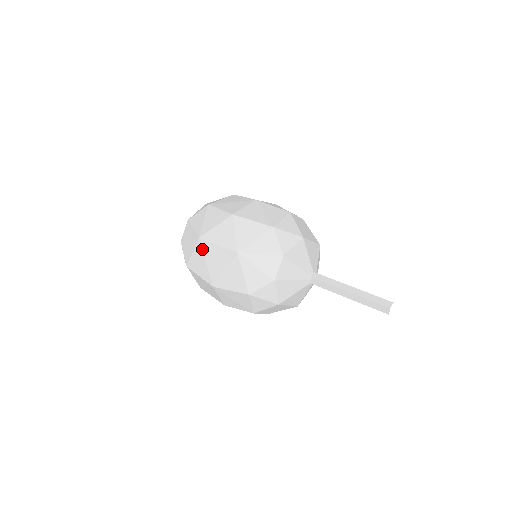
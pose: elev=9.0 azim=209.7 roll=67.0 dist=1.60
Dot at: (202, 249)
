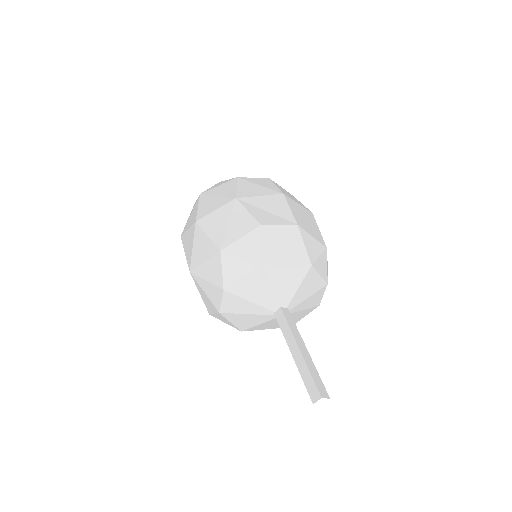
Dot at: occluded
